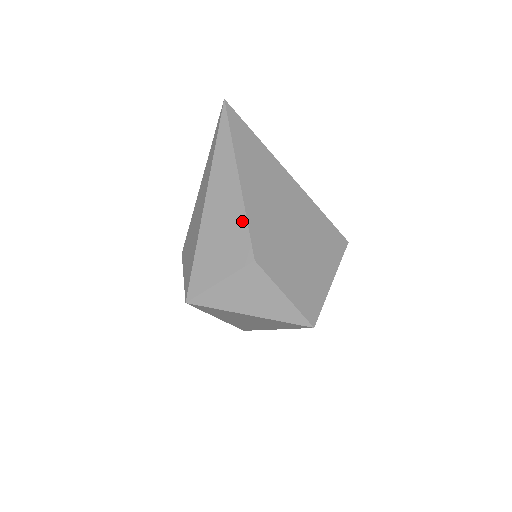
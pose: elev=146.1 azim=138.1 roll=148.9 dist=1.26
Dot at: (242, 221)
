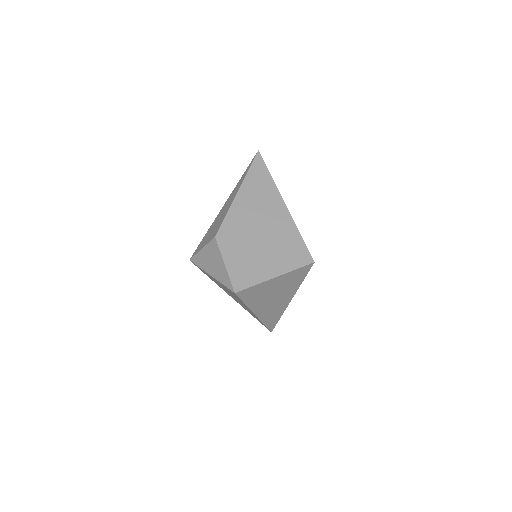
Dot at: (224, 216)
